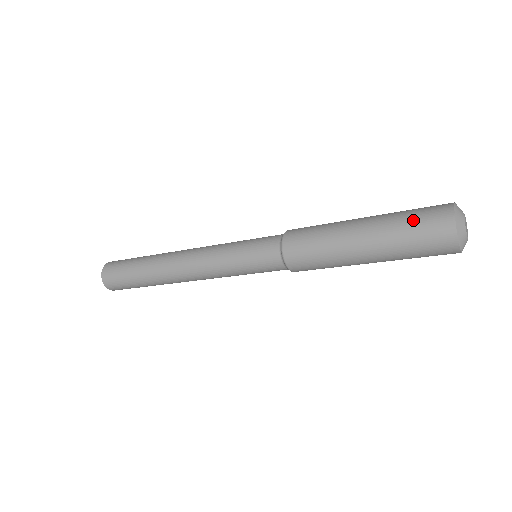
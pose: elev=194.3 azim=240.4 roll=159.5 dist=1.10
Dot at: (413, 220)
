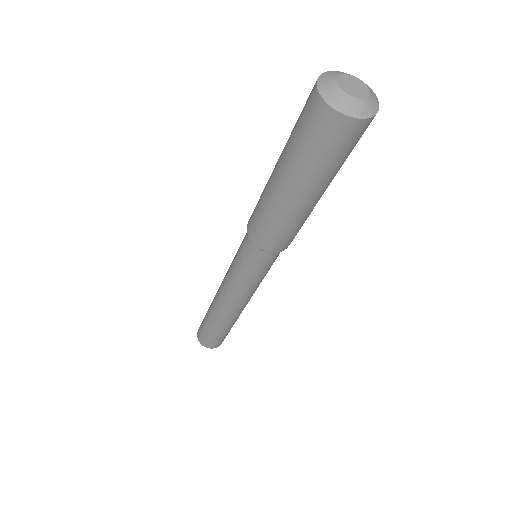
Dot at: occluded
